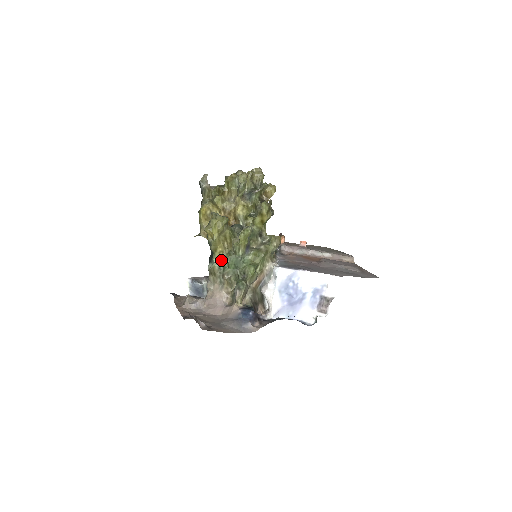
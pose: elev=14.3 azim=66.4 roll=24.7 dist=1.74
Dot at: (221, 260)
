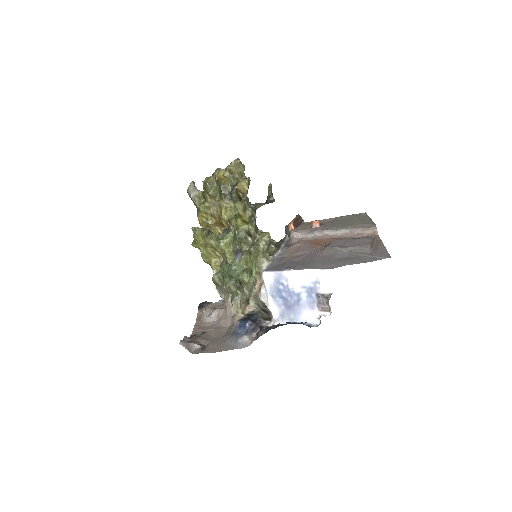
Dot at: (219, 270)
